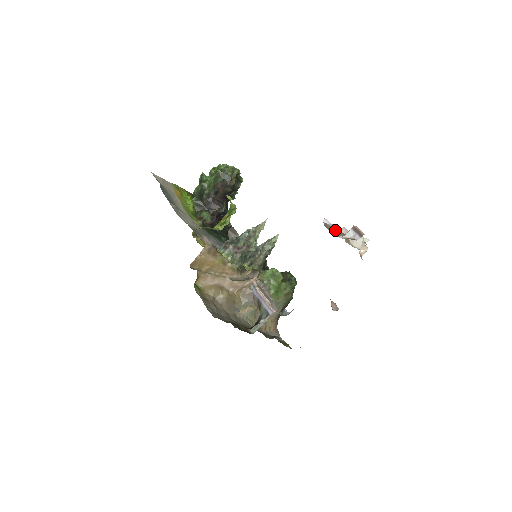
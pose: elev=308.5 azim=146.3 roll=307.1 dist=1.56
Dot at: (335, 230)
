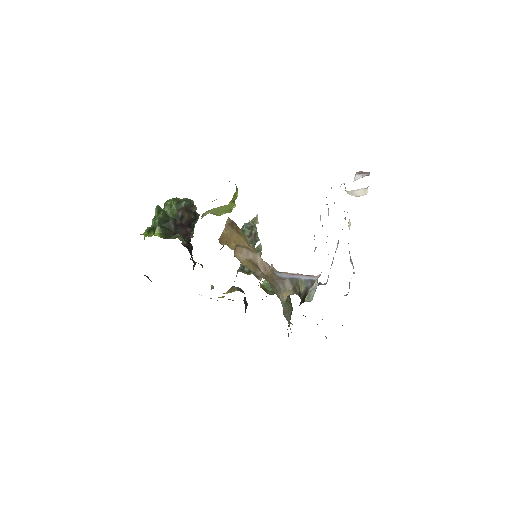
Dot at: occluded
